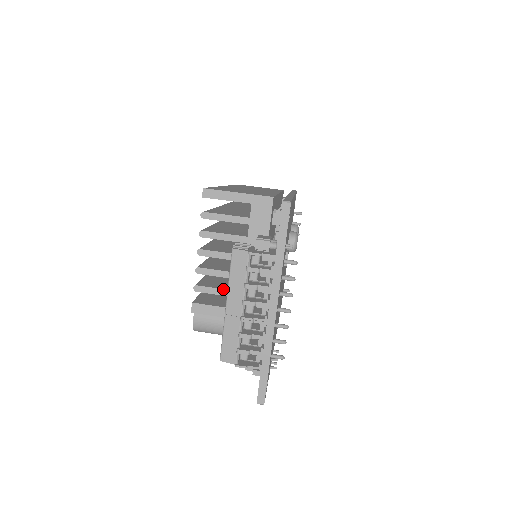
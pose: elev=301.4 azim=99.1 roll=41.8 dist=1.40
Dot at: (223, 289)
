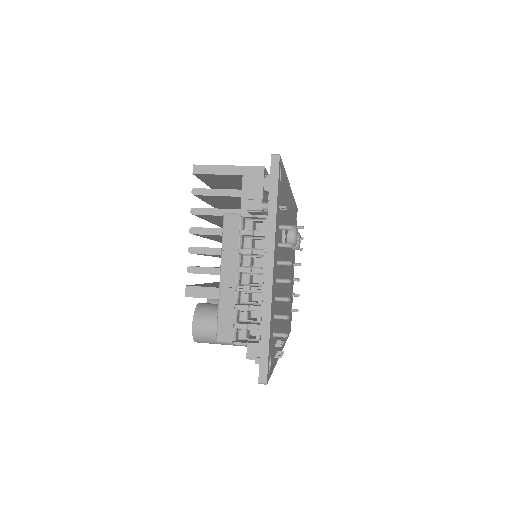
Dot at: (218, 268)
